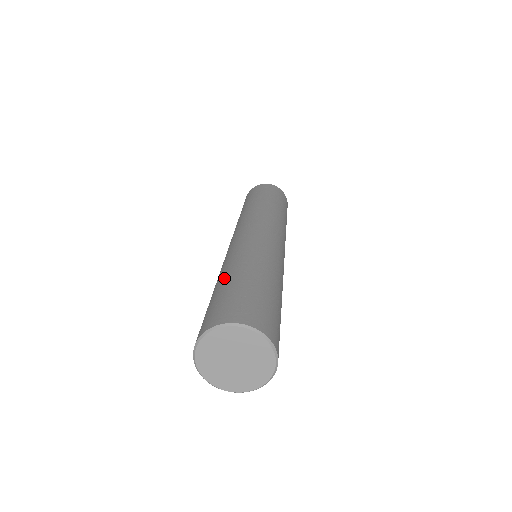
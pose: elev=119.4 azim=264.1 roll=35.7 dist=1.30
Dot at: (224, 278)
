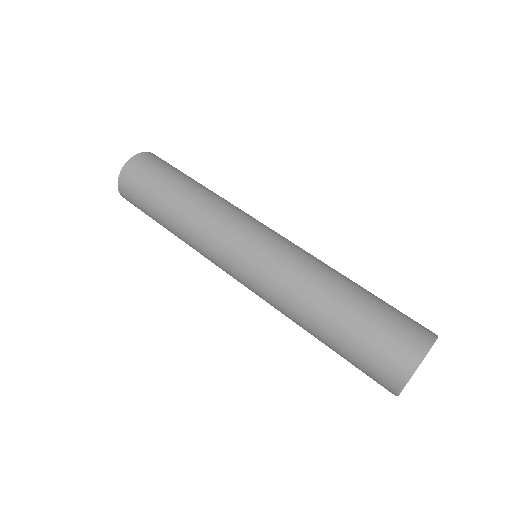
Dot at: (335, 309)
